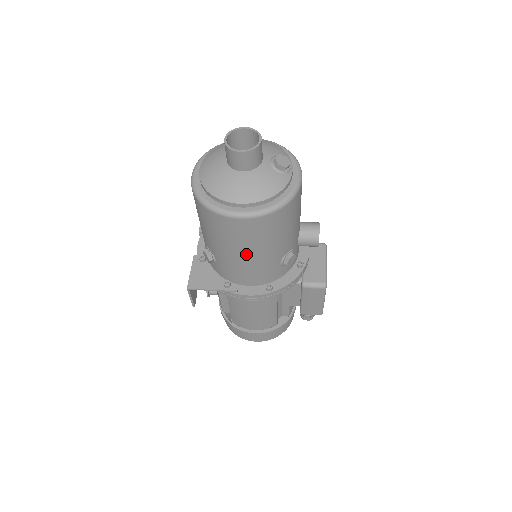
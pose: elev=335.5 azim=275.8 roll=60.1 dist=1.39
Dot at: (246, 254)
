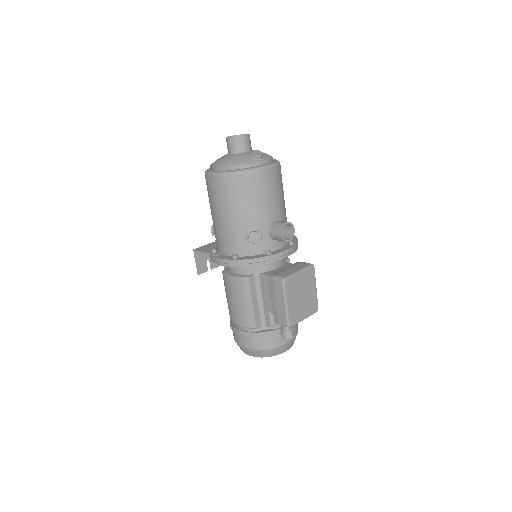
Dot at: (220, 215)
